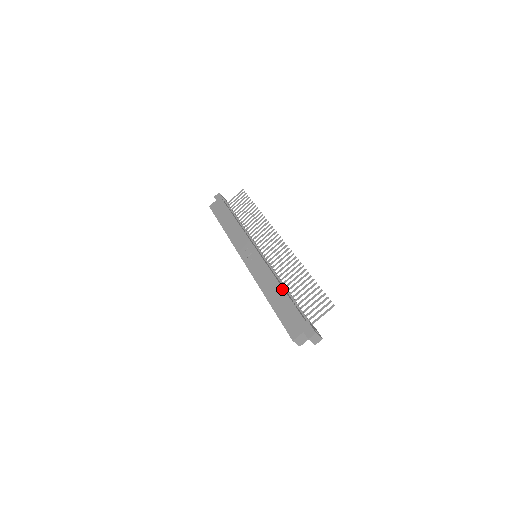
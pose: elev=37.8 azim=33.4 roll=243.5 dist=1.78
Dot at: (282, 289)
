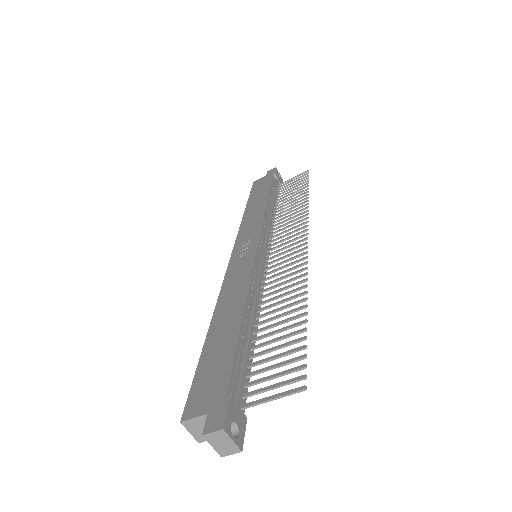
Dot at: (240, 315)
